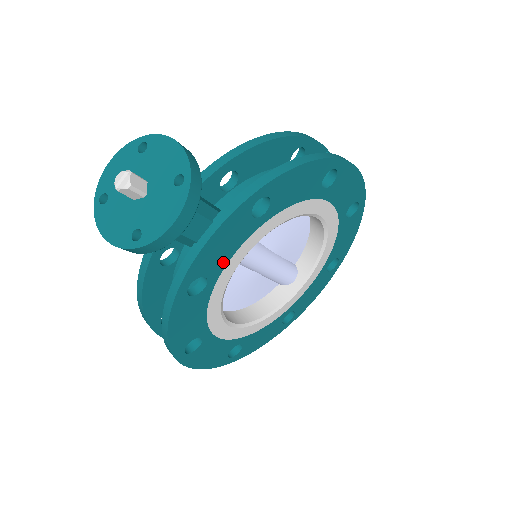
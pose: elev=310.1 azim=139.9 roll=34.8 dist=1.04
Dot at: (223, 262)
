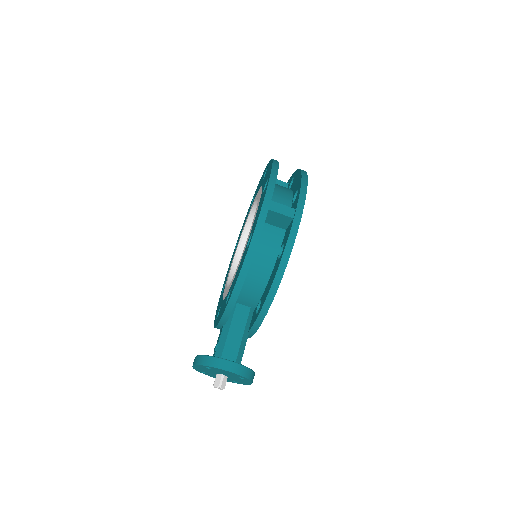
Dot at: occluded
